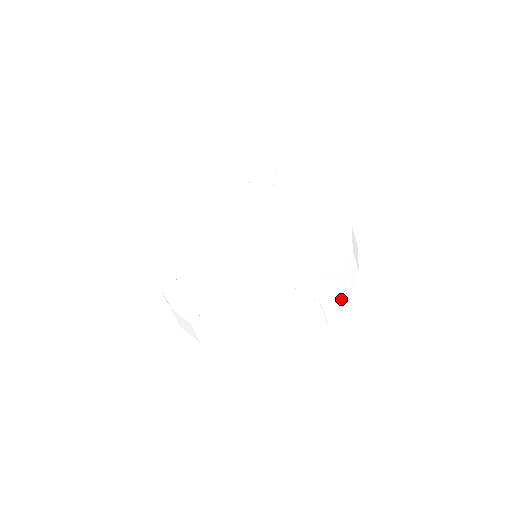
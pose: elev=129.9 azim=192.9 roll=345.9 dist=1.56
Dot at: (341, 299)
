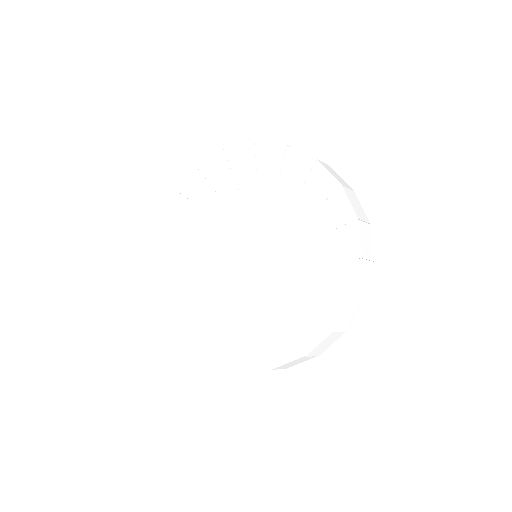
Dot at: (354, 198)
